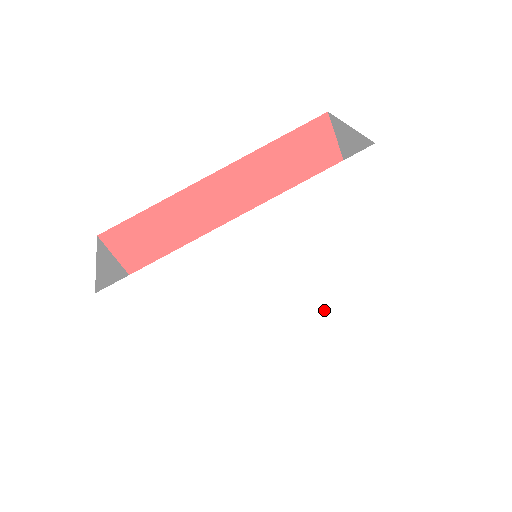
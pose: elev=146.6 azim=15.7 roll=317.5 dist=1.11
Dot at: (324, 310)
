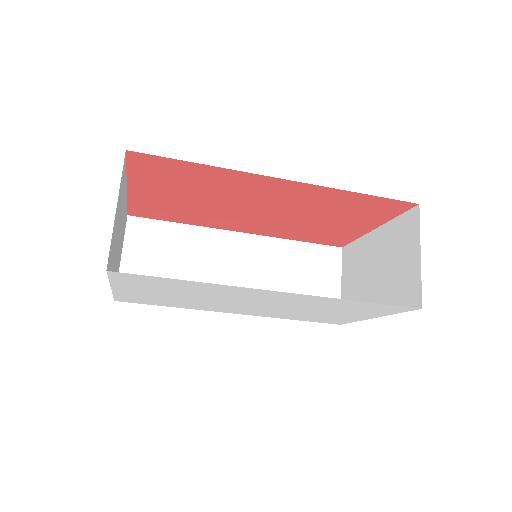
Dot at: (268, 315)
